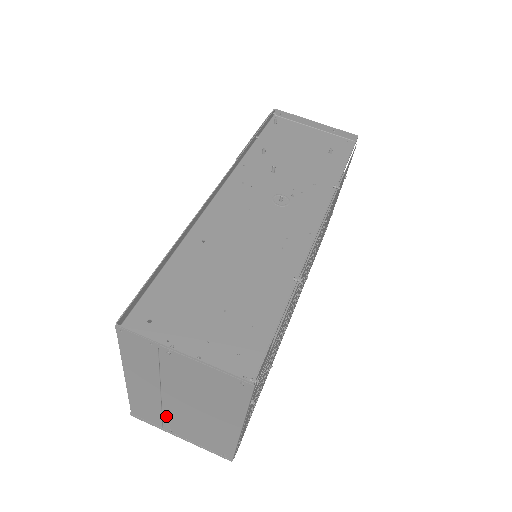
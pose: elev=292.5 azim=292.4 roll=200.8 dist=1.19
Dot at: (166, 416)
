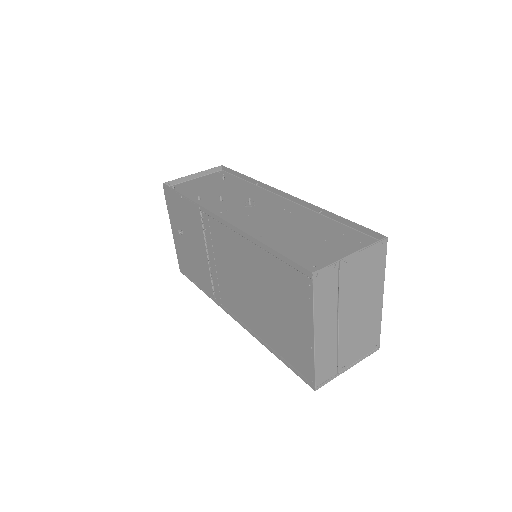
Dot at: (341, 350)
